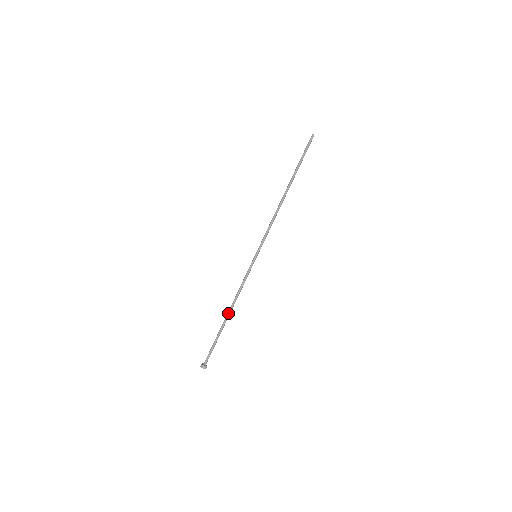
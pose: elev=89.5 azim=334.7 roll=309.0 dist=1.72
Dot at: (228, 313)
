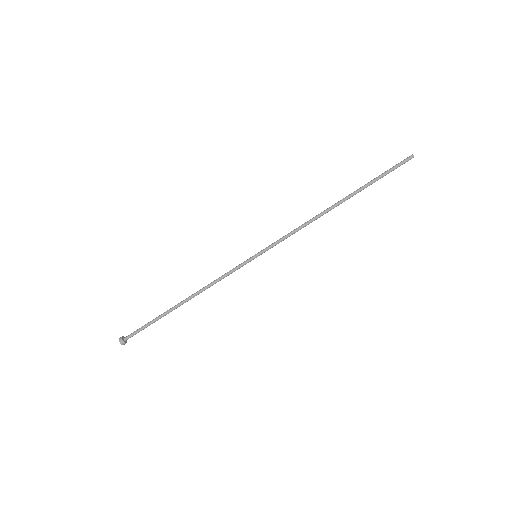
Dot at: occluded
